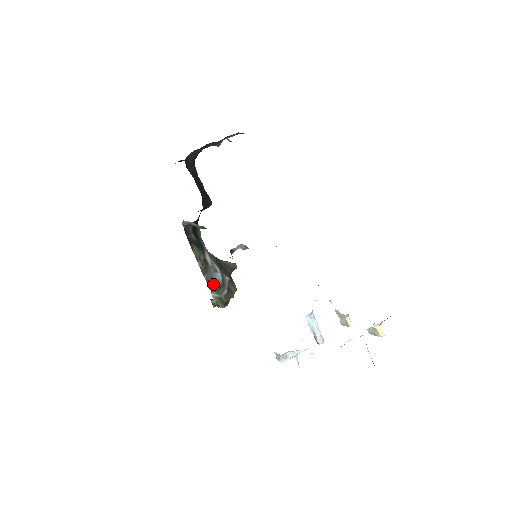
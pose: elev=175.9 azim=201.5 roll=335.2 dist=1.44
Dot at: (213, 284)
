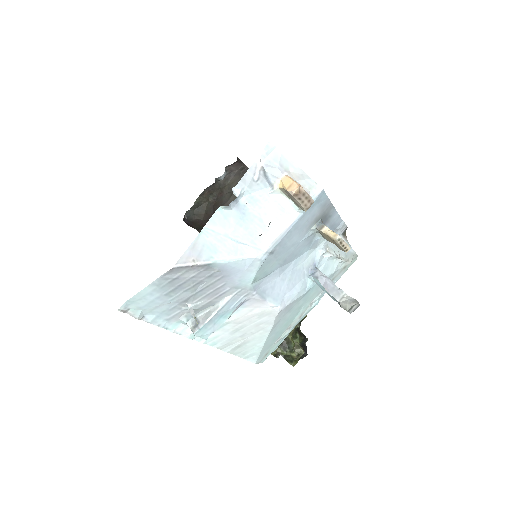
Dot at: occluded
